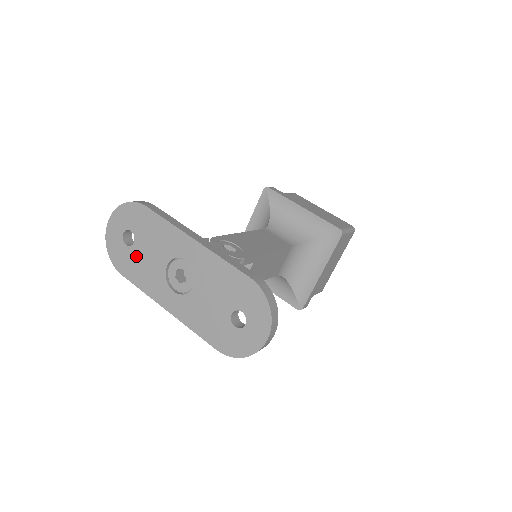
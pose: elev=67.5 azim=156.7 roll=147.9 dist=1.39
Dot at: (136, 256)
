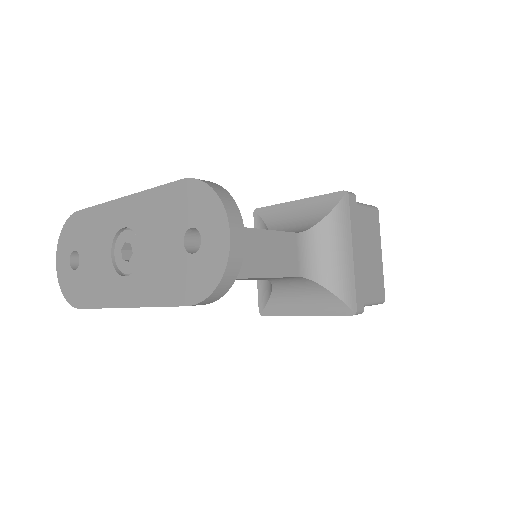
Dot at: (85, 273)
